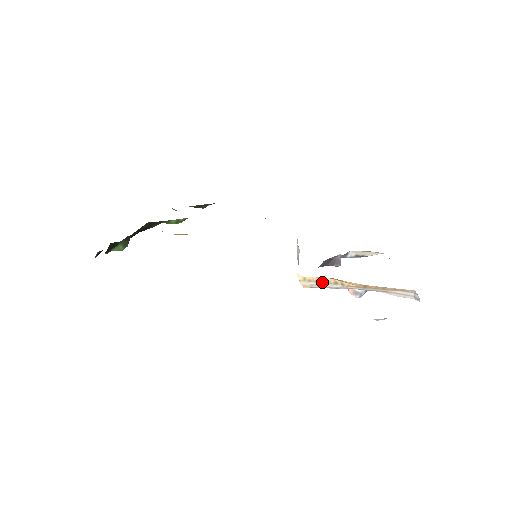
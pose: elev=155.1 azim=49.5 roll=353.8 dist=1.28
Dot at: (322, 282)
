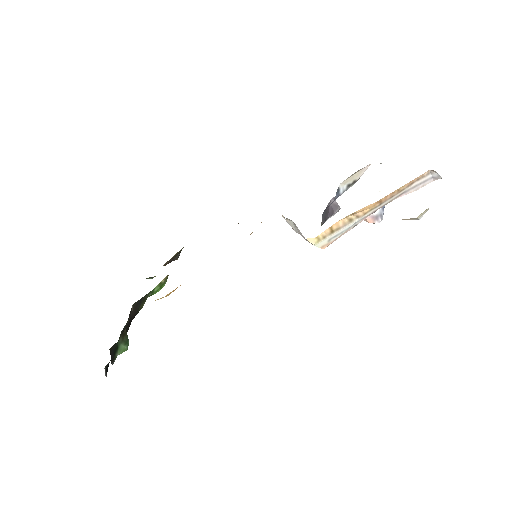
Dot at: (337, 229)
